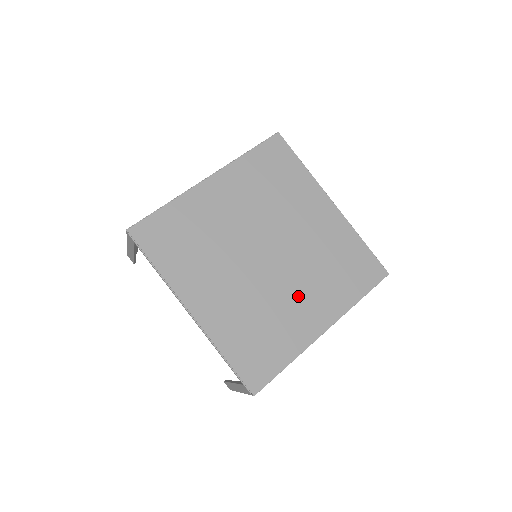
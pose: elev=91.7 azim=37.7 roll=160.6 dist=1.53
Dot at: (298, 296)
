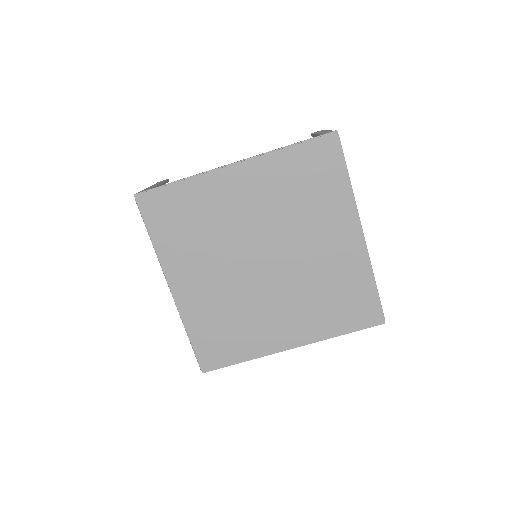
Dot at: (278, 311)
